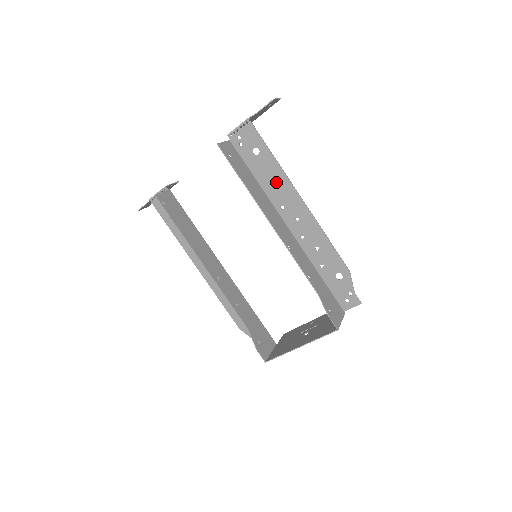
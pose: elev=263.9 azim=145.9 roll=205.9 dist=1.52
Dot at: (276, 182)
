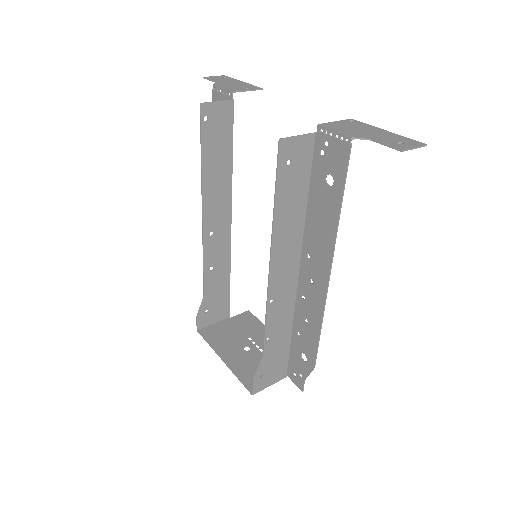
Dot at: (322, 231)
